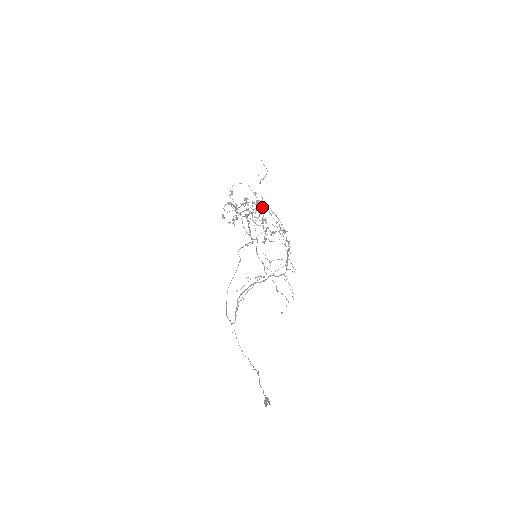
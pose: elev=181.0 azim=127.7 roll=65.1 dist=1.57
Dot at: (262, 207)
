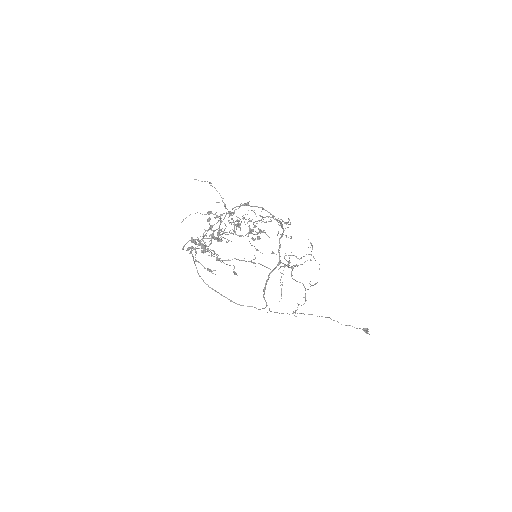
Dot at: (225, 215)
